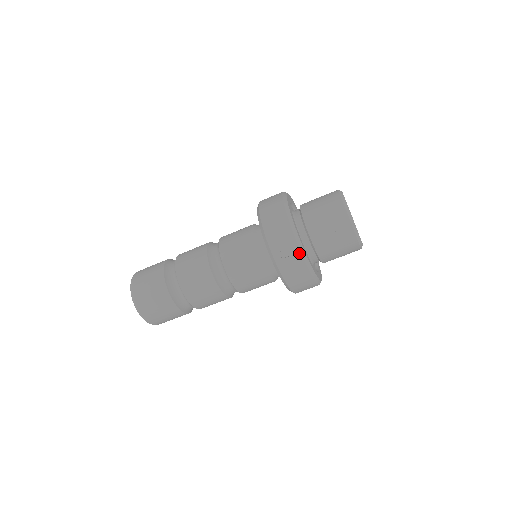
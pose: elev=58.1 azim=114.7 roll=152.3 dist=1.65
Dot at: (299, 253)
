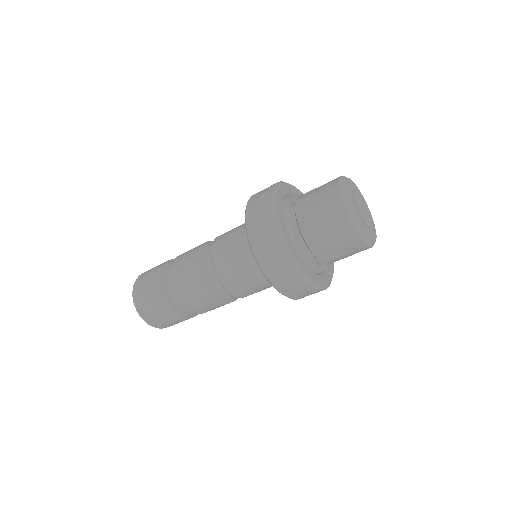
Dot at: (314, 290)
